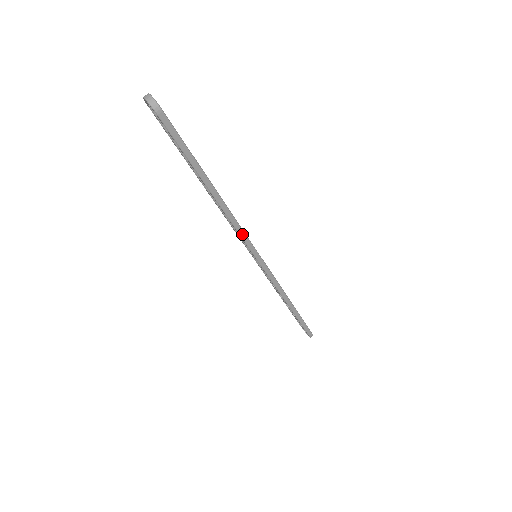
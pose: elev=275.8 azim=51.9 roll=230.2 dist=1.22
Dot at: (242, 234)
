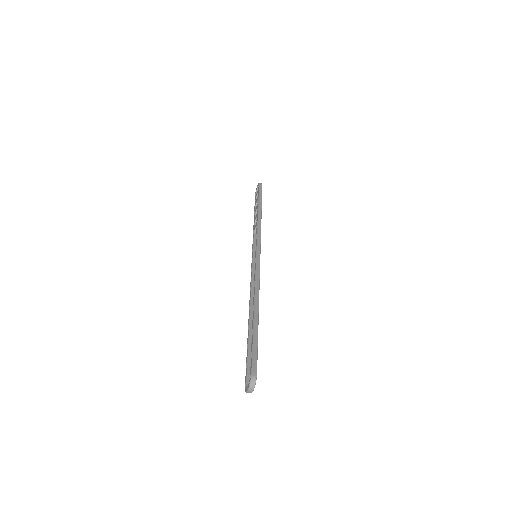
Dot at: (252, 286)
